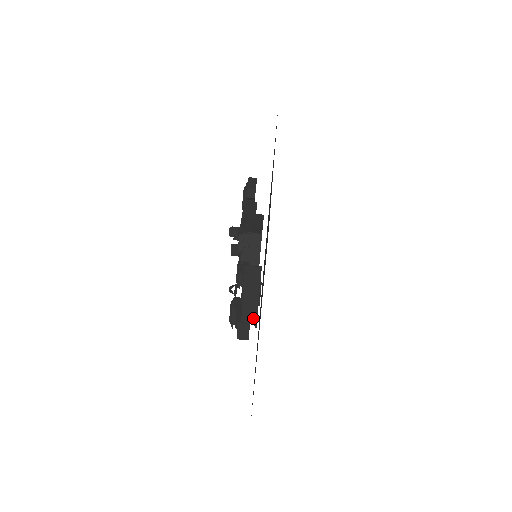
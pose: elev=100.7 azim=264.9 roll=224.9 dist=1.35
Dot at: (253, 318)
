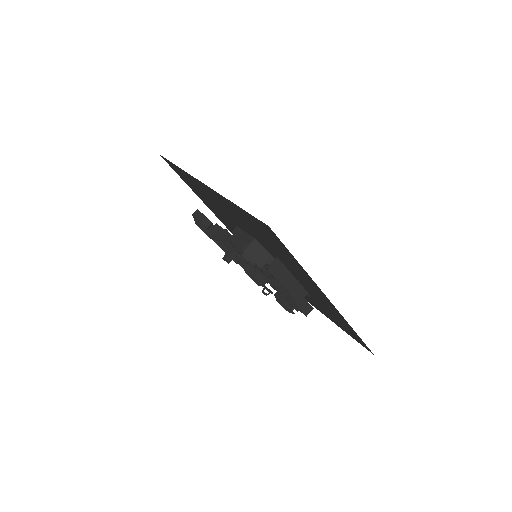
Dot at: (303, 293)
